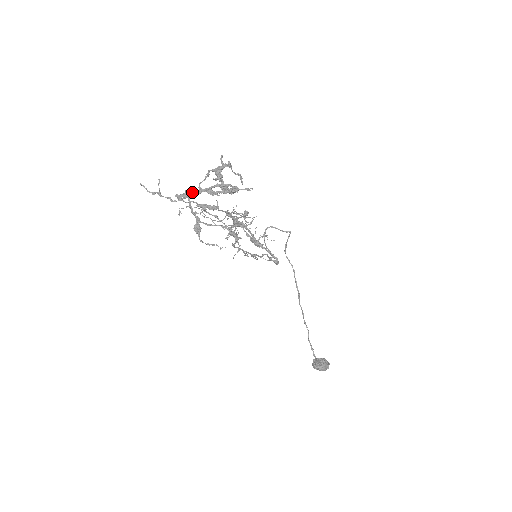
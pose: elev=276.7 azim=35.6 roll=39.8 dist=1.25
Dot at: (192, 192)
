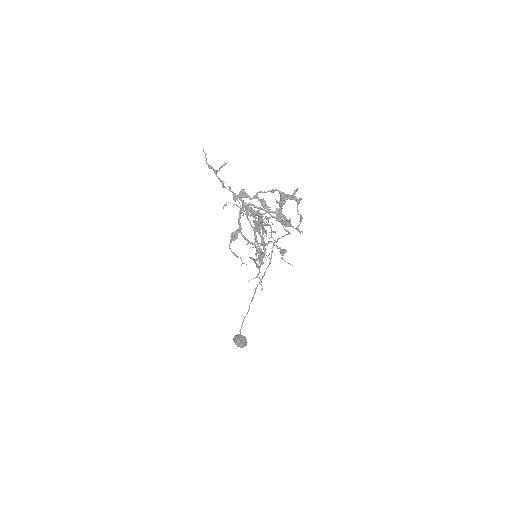
Dot at: (251, 204)
